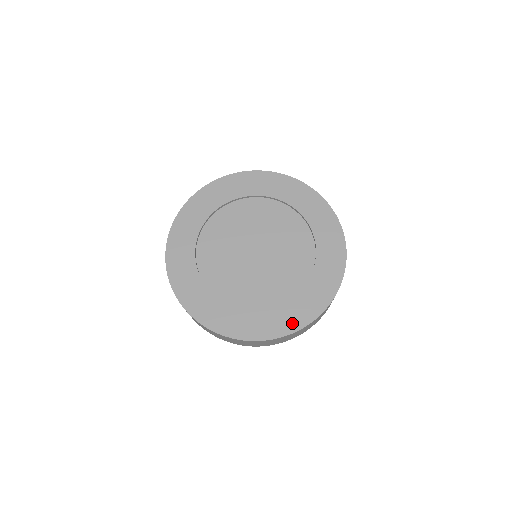
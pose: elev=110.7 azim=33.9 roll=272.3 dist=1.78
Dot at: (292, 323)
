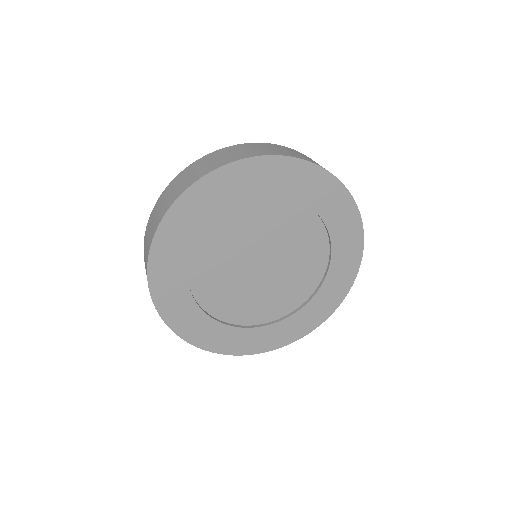
Dot at: (228, 347)
